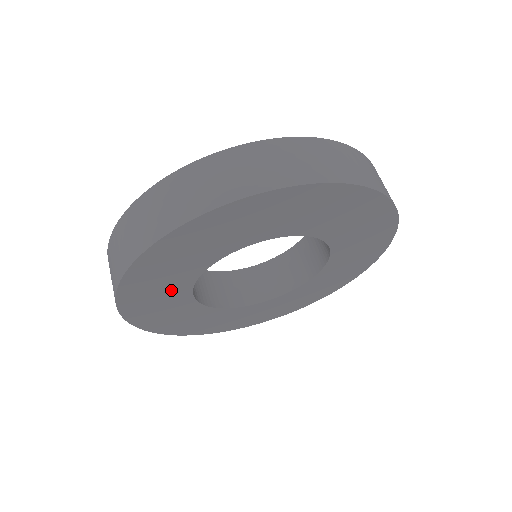
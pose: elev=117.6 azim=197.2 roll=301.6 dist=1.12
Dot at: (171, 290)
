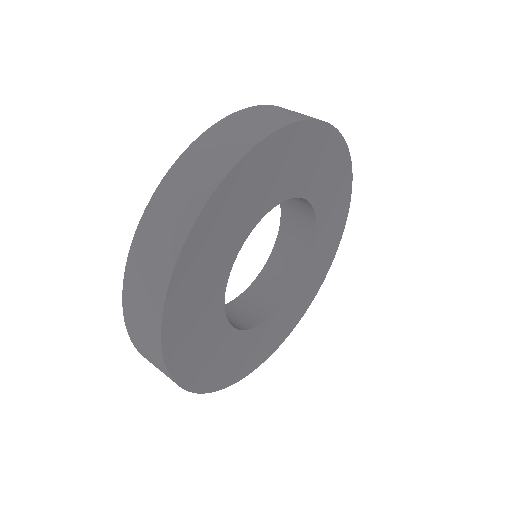
Dot at: (222, 253)
